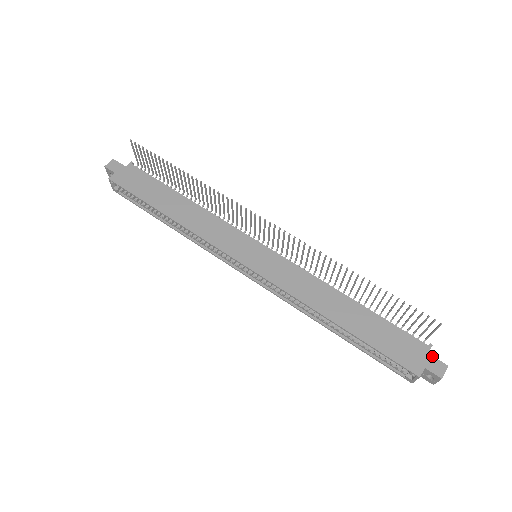
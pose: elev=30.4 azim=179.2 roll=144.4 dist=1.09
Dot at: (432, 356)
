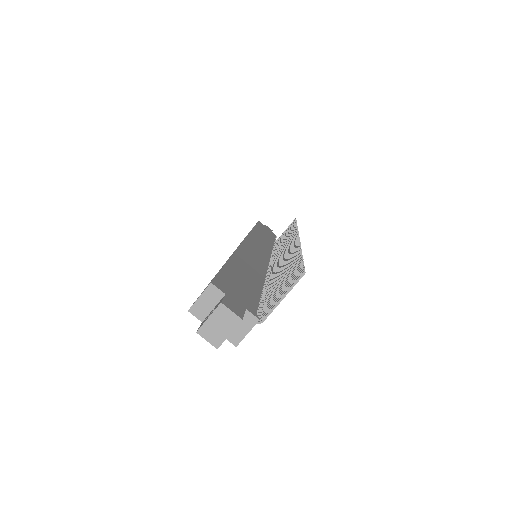
Dot at: (245, 310)
